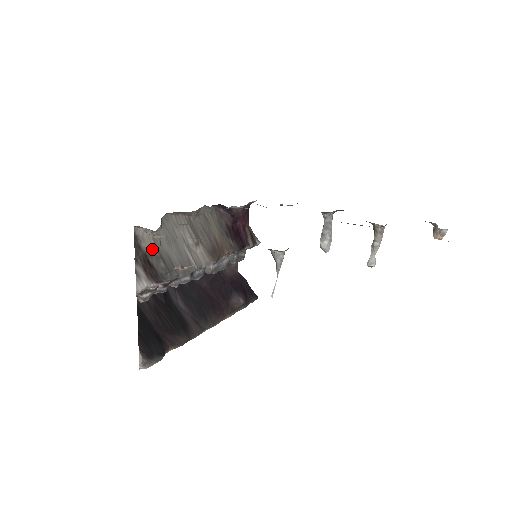
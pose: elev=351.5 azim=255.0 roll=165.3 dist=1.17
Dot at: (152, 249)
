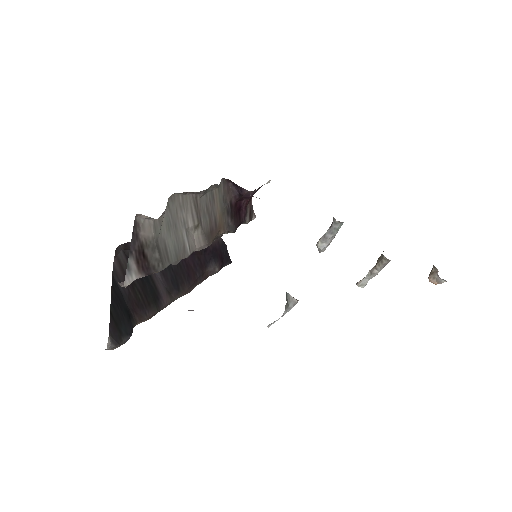
Dot at: (150, 238)
